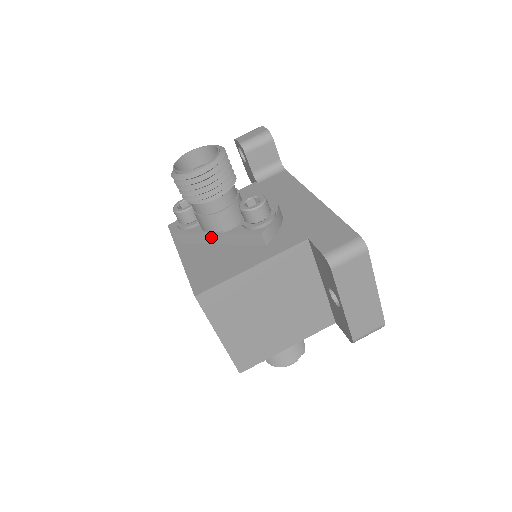
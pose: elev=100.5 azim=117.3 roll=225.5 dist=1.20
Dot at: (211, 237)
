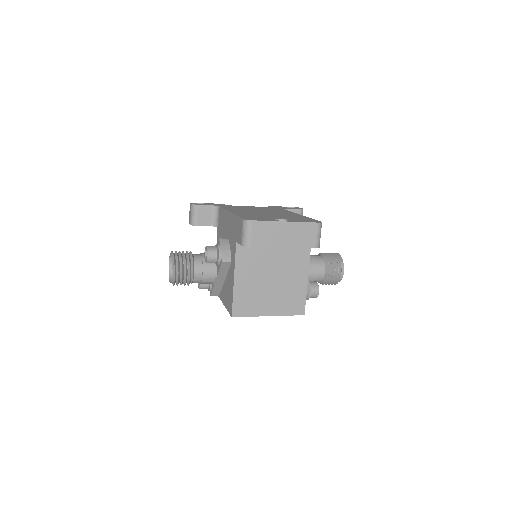
Dot at: (218, 282)
